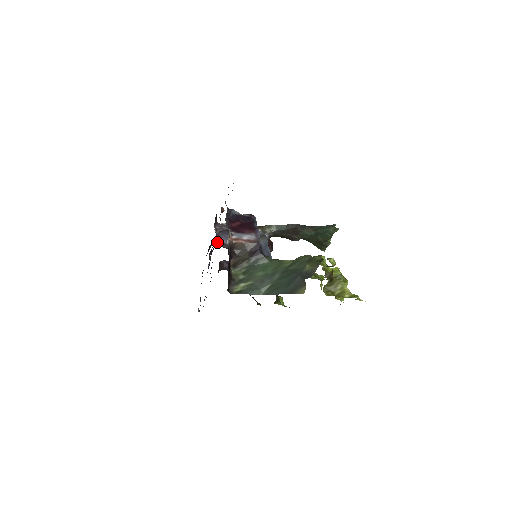
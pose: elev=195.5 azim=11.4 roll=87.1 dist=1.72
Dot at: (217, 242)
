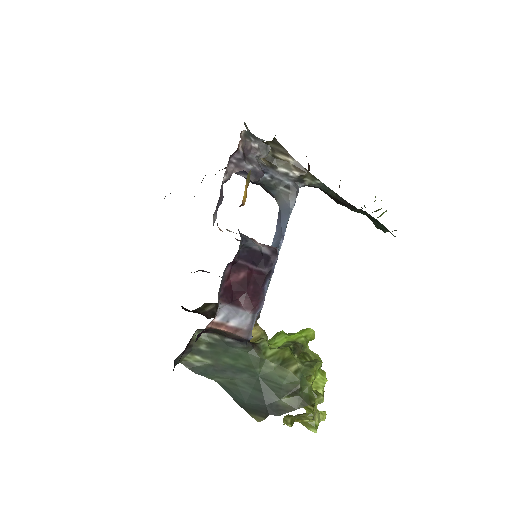
Dot at: occluded
